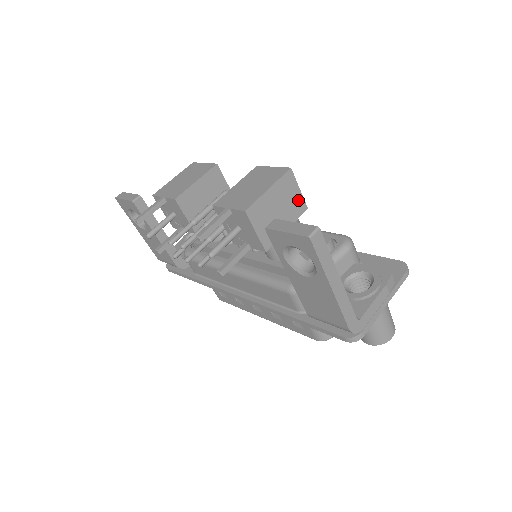
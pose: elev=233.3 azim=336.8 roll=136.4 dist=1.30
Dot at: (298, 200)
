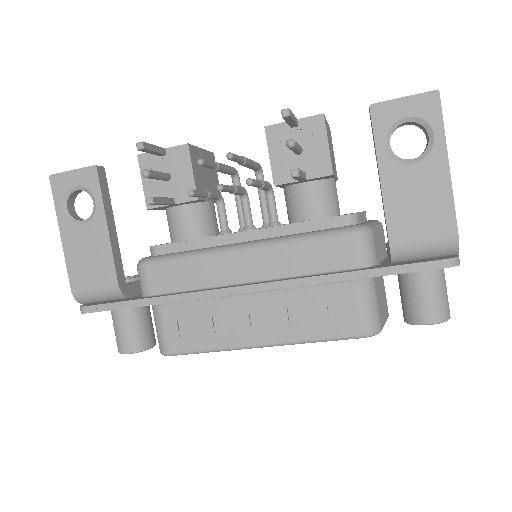
Dot at: occluded
